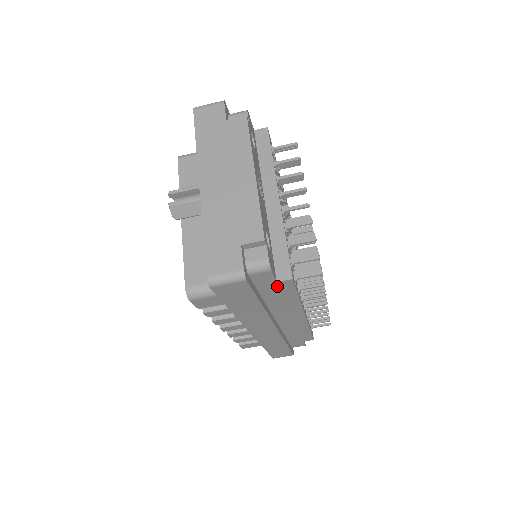
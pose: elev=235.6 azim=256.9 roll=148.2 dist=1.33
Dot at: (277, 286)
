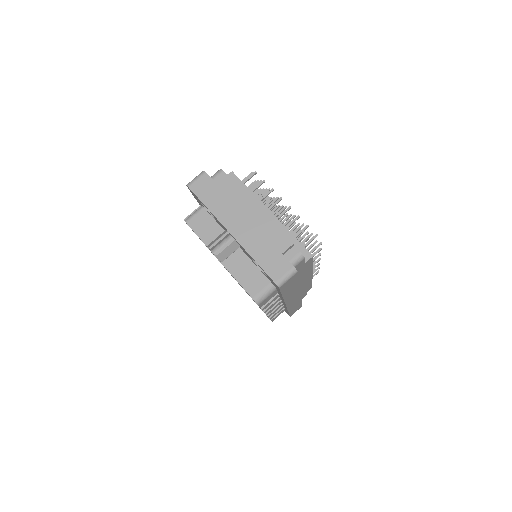
Dot at: (304, 265)
